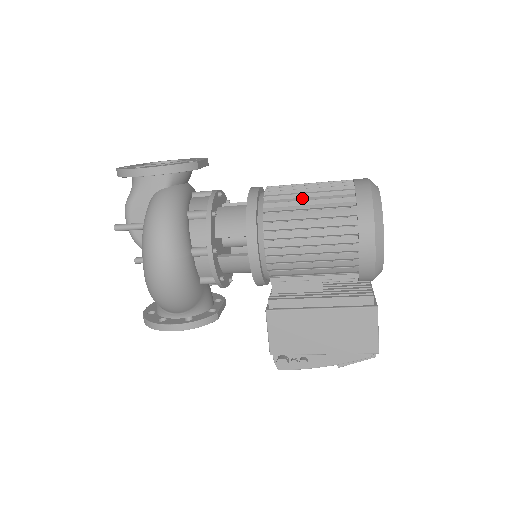
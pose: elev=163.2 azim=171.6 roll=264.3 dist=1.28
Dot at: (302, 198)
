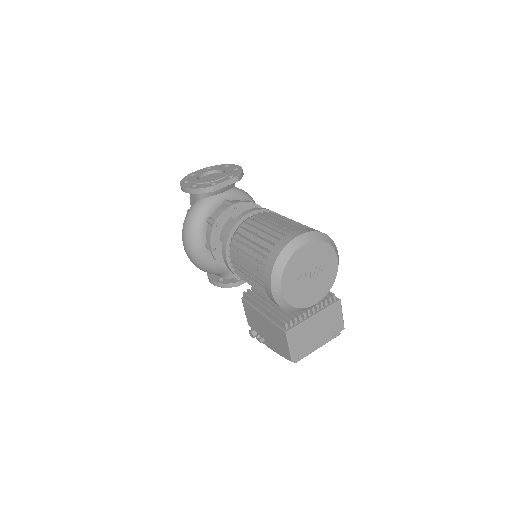
Dot at: (254, 235)
